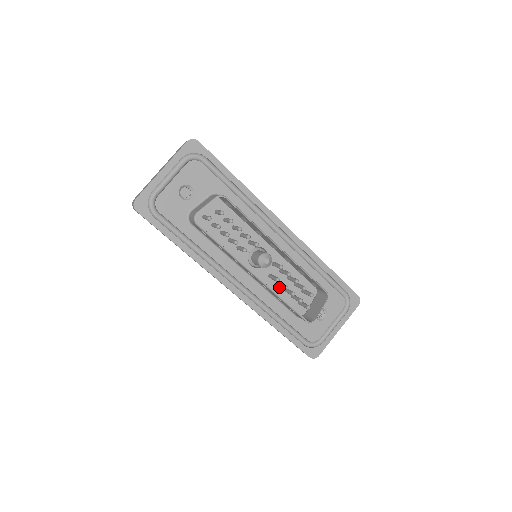
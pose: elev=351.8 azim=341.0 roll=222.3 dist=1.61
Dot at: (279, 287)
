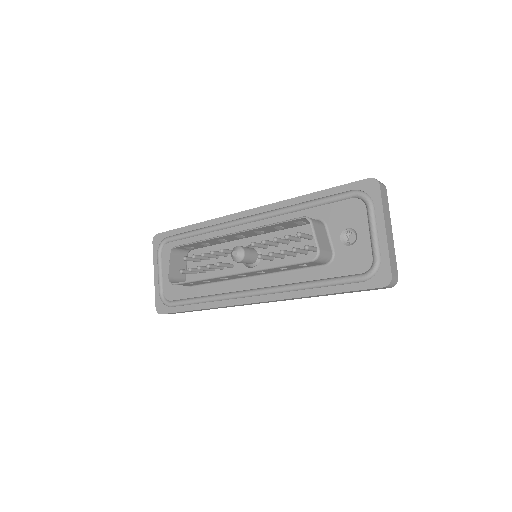
Dot at: (288, 258)
